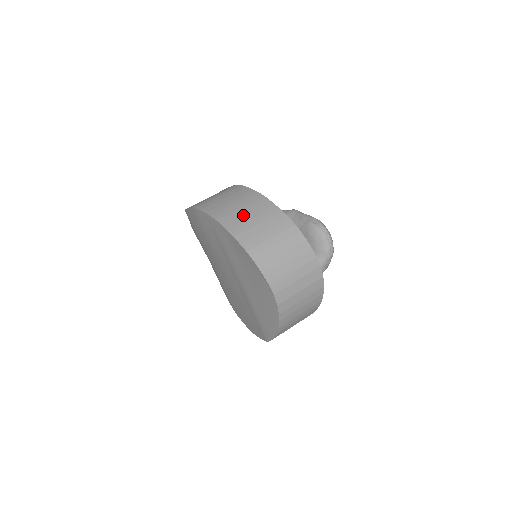
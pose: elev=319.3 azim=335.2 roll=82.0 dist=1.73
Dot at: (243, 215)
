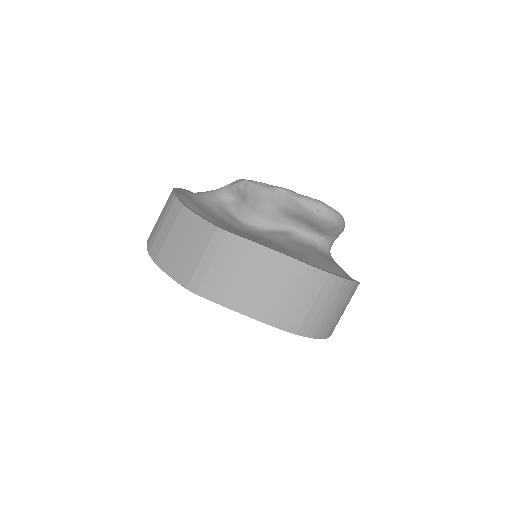
Dot at: (268, 293)
